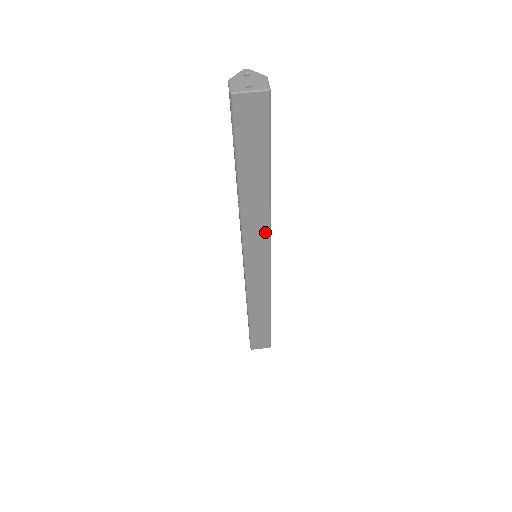
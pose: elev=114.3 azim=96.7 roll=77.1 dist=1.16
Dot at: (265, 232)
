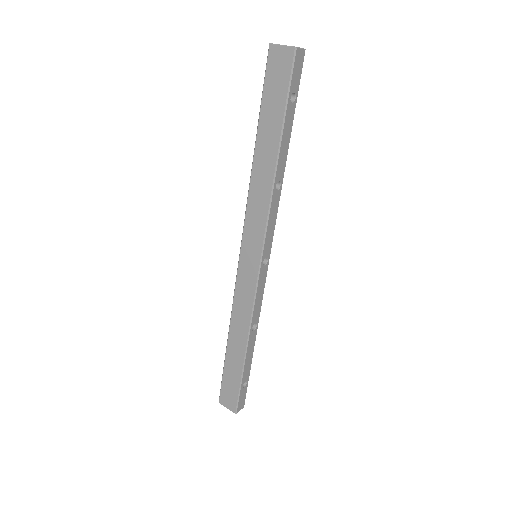
Dot at: (264, 215)
